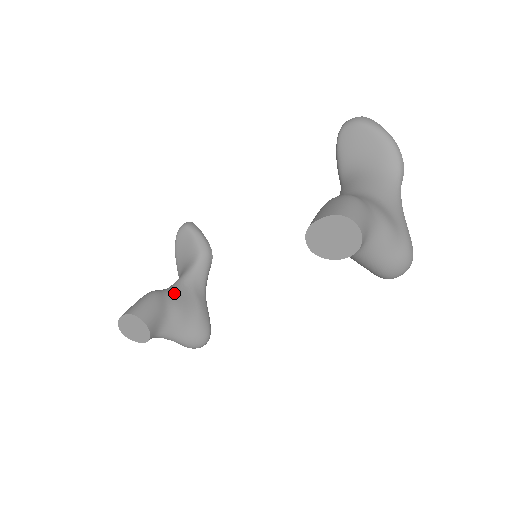
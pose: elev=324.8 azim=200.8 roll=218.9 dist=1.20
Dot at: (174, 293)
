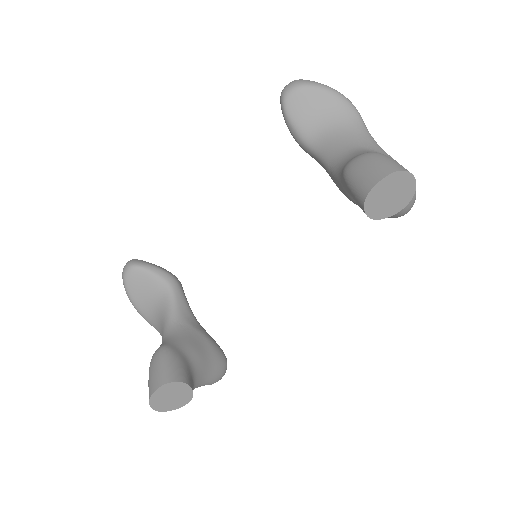
Dot at: (178, 338)
